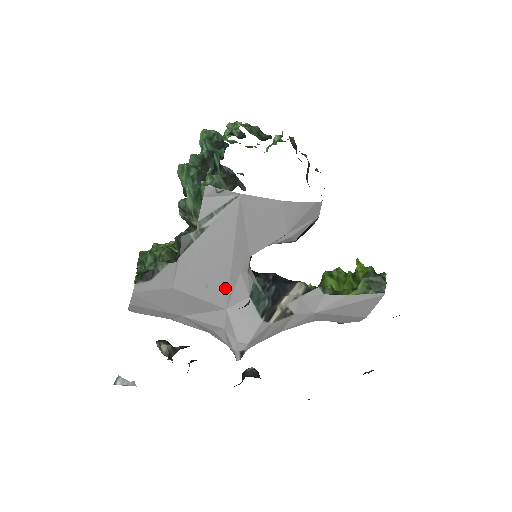
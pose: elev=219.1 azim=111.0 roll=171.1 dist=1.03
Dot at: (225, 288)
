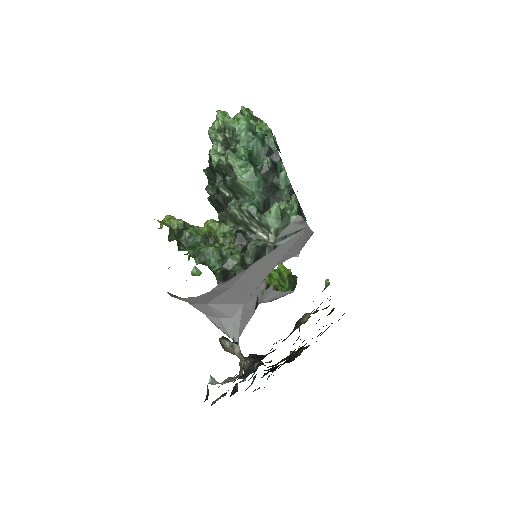
Dot at: (254, 289)
